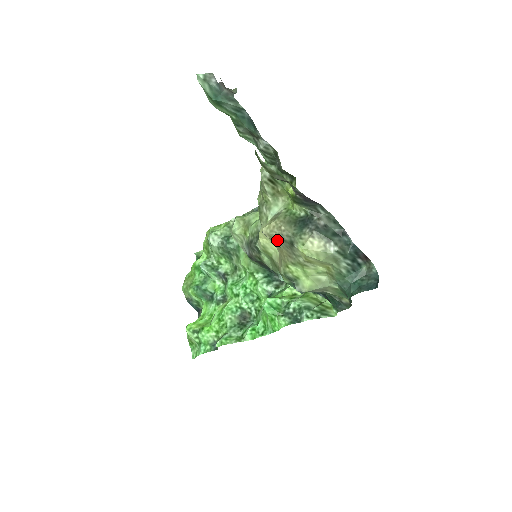
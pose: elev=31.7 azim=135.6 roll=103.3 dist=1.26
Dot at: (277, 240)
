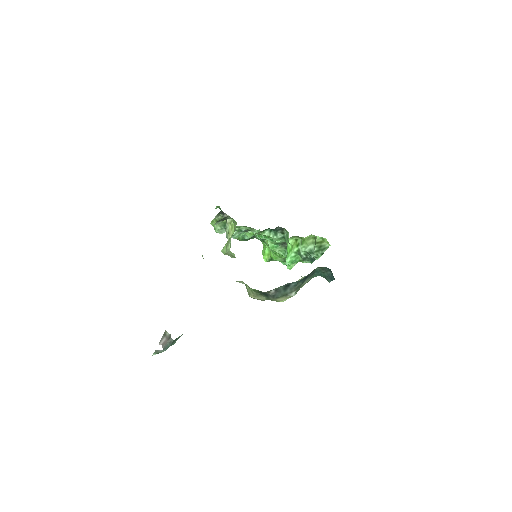
Dot at: occluded
